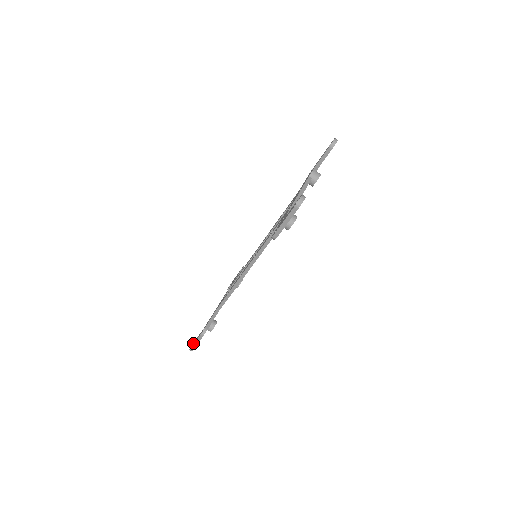
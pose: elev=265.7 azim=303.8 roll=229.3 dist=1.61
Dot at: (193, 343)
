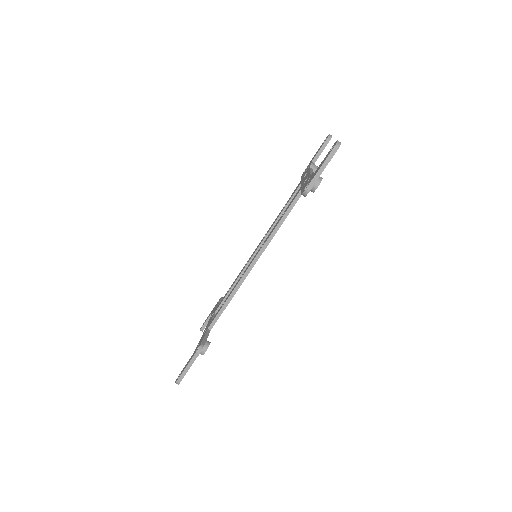
Dot at: (181, 372)
